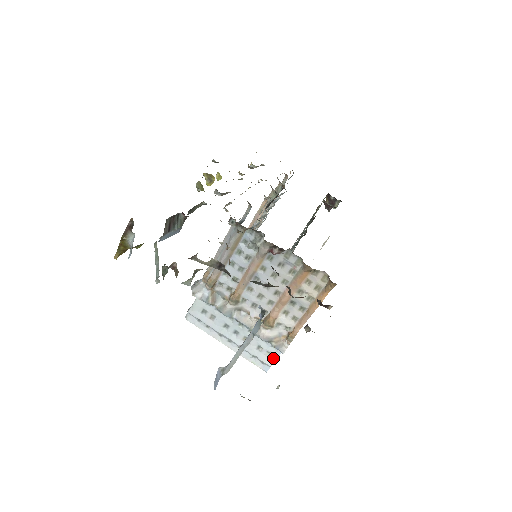
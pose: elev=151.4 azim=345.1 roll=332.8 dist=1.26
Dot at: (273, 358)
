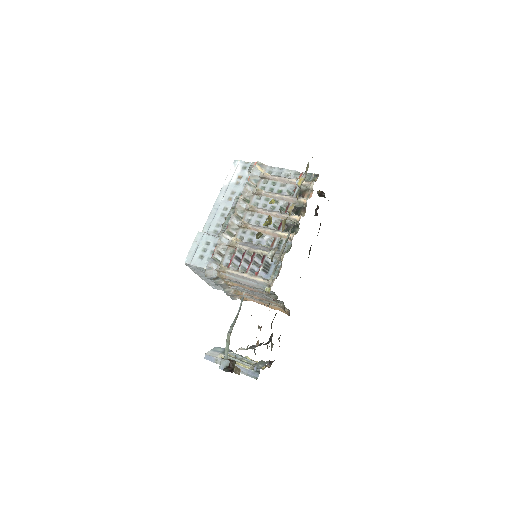
Dot at: (223, 290)
